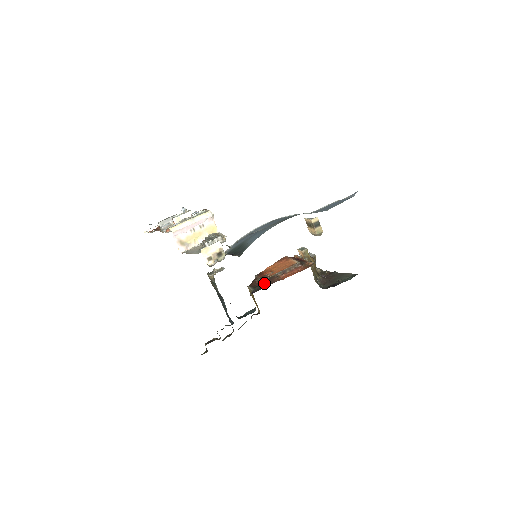
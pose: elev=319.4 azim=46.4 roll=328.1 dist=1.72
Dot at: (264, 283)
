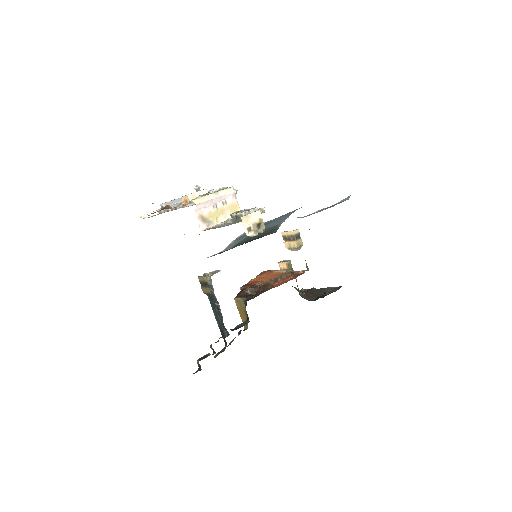
Dot at: (258, 291)
